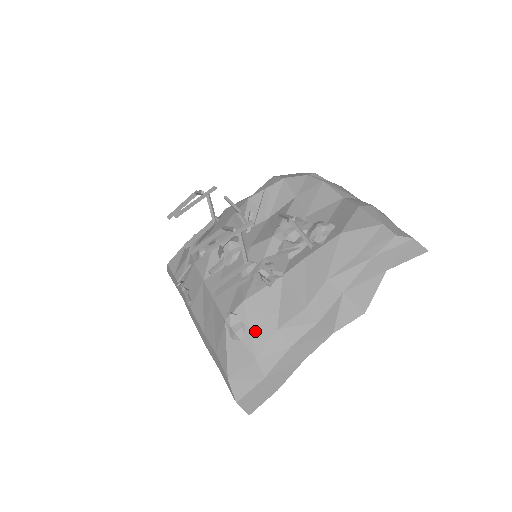
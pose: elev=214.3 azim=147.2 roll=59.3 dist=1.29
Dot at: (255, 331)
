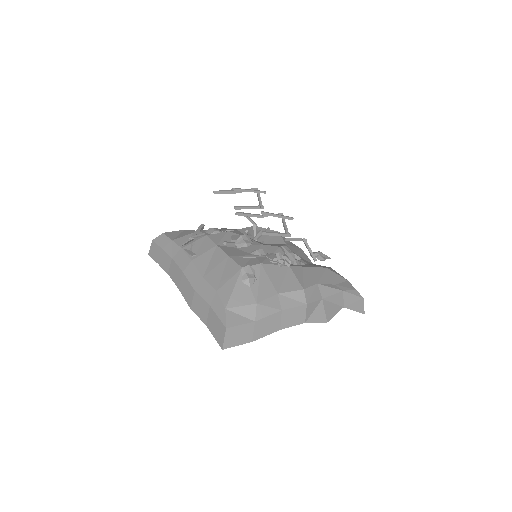
Dot at: (262, 286)
